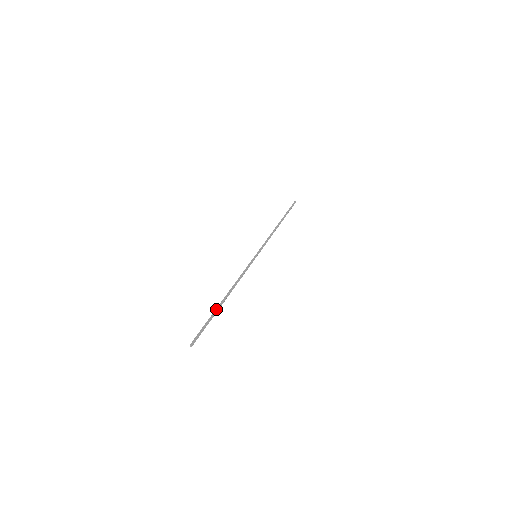
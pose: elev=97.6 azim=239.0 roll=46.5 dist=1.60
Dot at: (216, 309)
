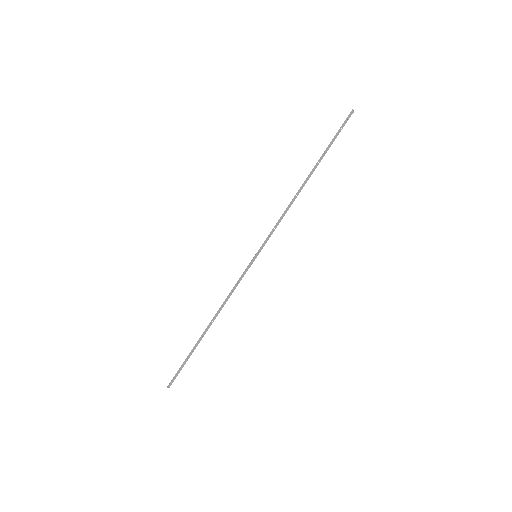
Dot at: (195, 345)
